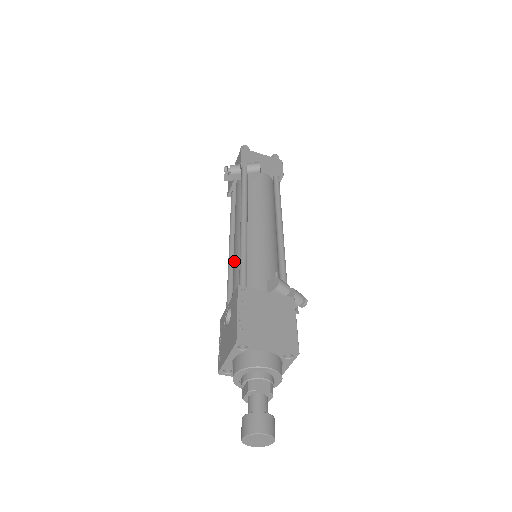
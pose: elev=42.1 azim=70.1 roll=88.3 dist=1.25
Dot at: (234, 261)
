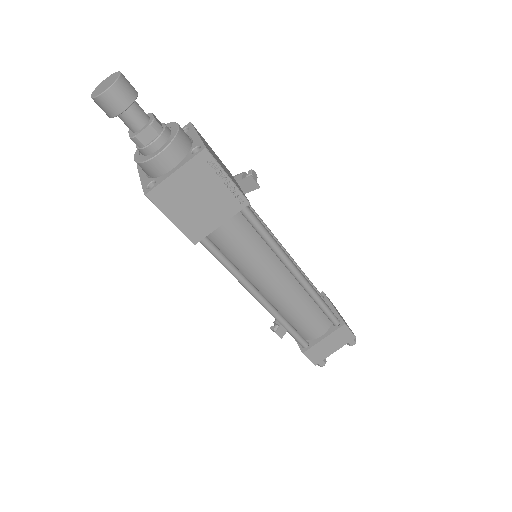
Dot at: occluded
